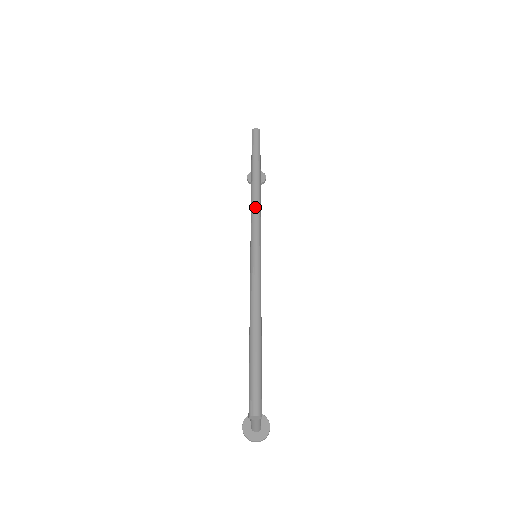
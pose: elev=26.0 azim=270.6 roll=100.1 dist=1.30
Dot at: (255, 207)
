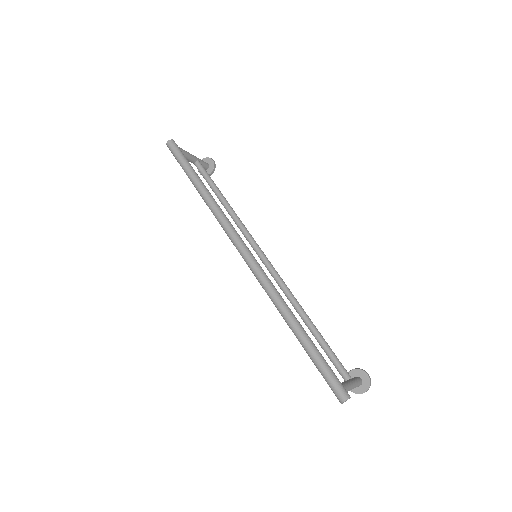
Dot at: (222, 223)
